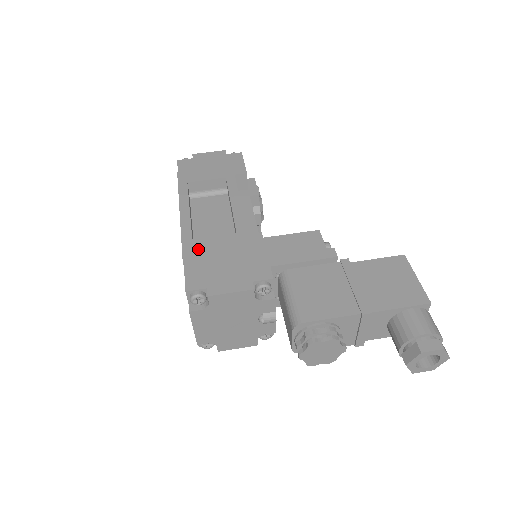
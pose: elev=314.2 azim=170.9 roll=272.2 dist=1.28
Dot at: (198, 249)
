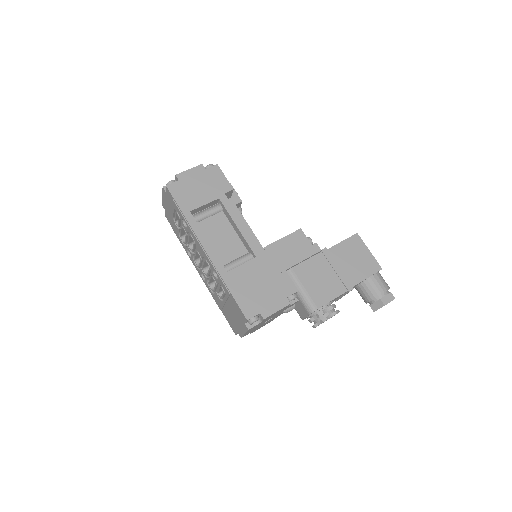
Dot at: (236, 280)
